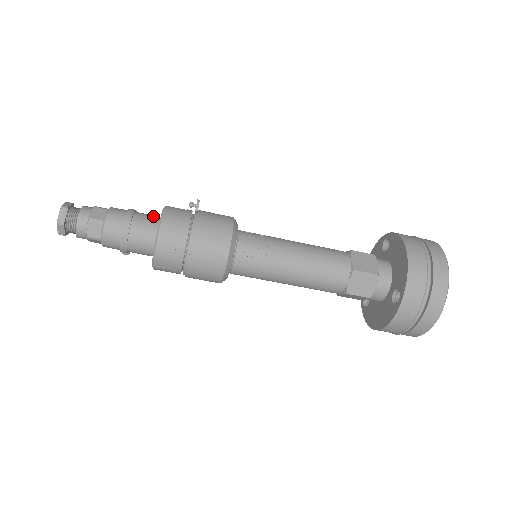
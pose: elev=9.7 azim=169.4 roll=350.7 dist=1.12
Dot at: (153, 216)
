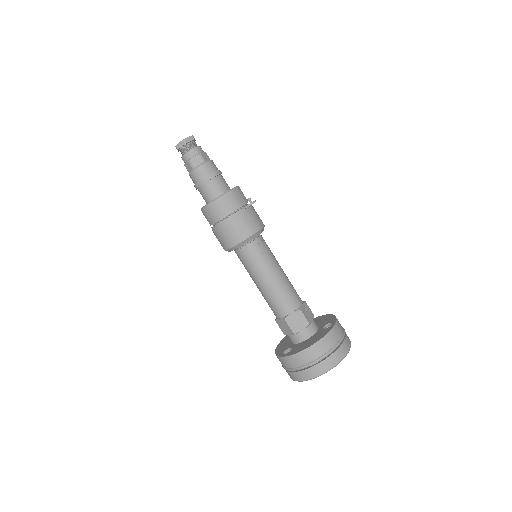
Dot at: (221, 188)
